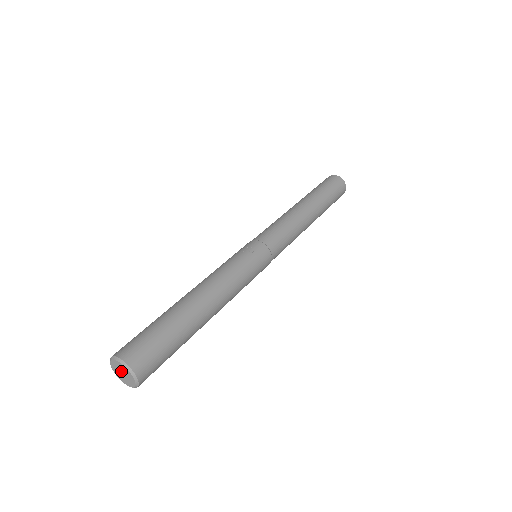
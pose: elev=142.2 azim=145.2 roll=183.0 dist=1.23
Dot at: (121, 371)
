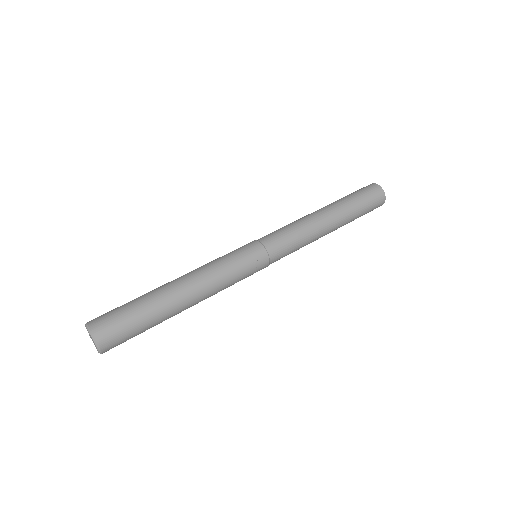
Dot at: occluded
